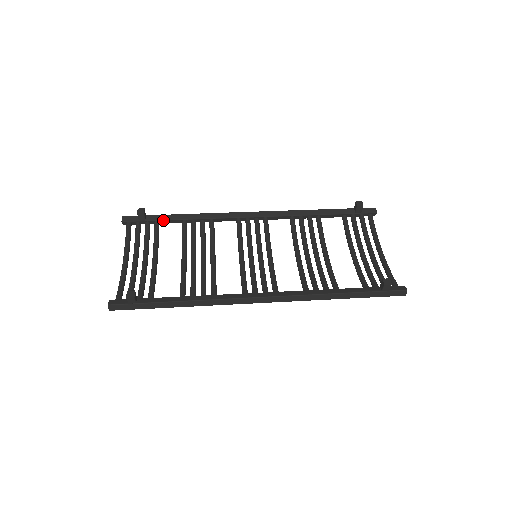
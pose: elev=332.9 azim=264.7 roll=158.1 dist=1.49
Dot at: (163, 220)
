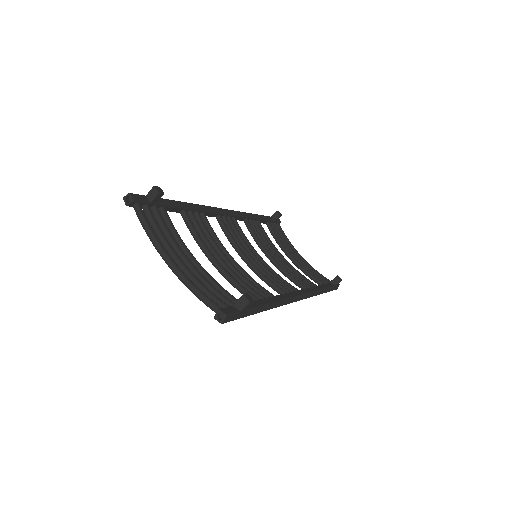
Dot at: (170, 206)
